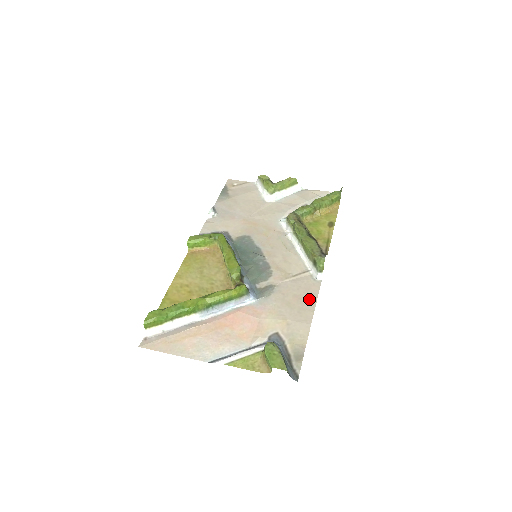
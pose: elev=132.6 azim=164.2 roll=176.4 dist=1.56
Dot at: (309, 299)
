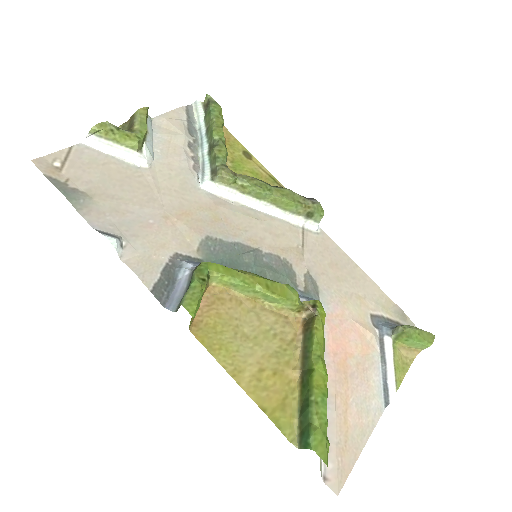
Dot at: (341, 257)
